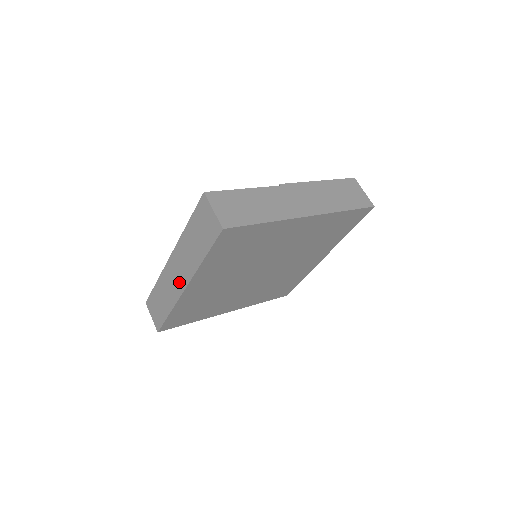
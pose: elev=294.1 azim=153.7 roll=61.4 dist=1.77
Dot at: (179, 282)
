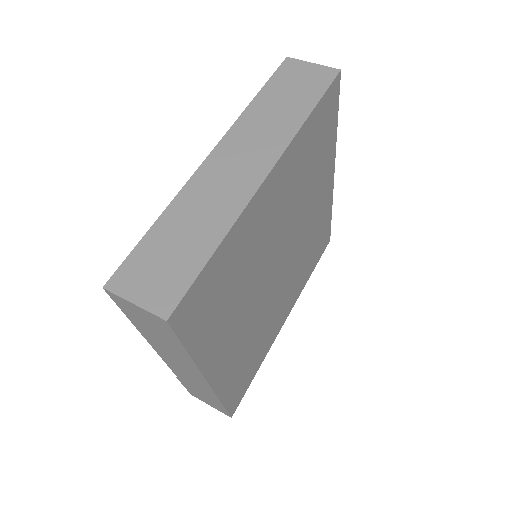
Dot at: (247, 173)
